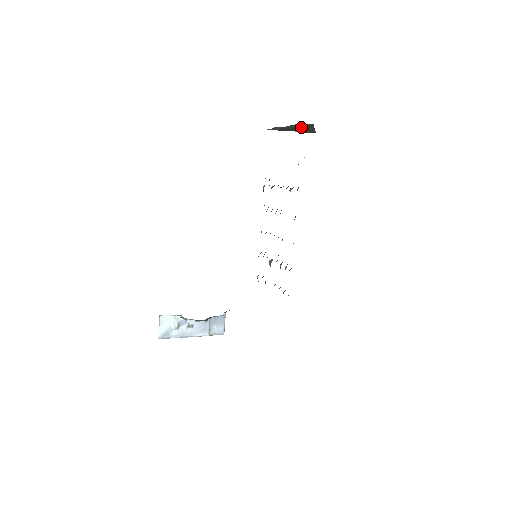
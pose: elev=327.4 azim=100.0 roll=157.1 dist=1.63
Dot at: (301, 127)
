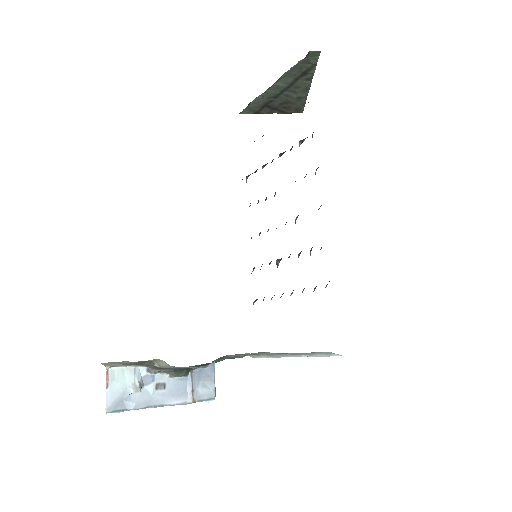
Dot at: (294, 83)
